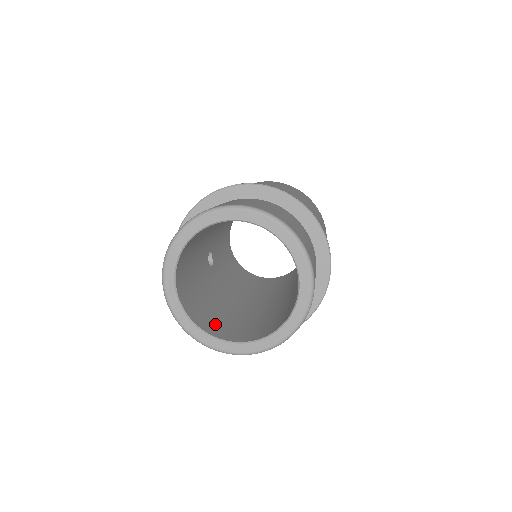
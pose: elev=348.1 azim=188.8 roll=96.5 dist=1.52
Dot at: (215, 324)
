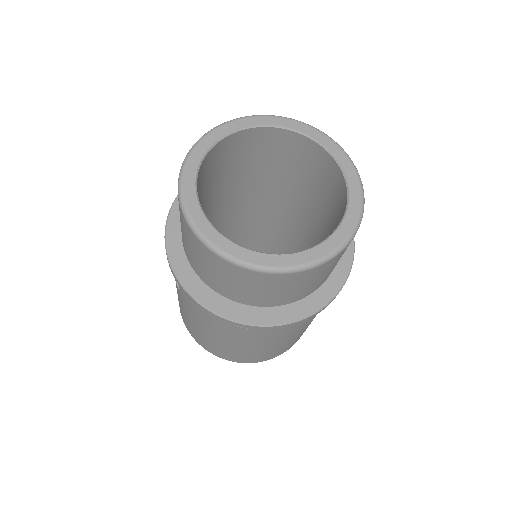
Dot at: occluded
